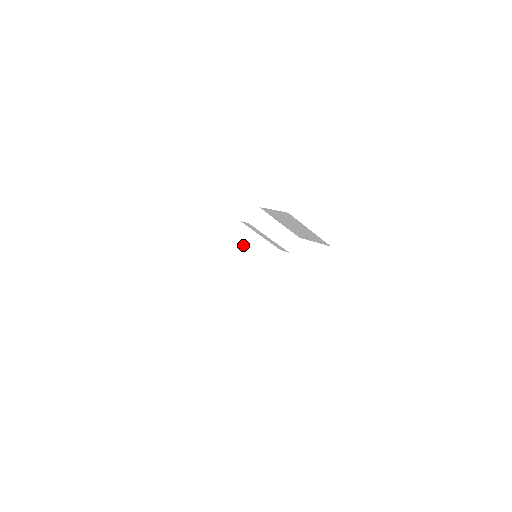
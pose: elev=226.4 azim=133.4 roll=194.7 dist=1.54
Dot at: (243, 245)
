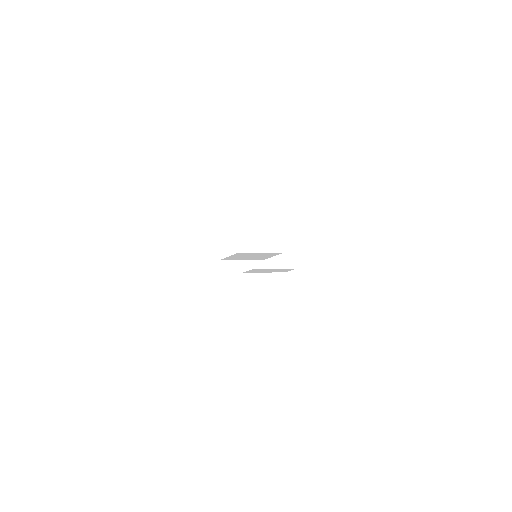
Dot at: (242, 257)
